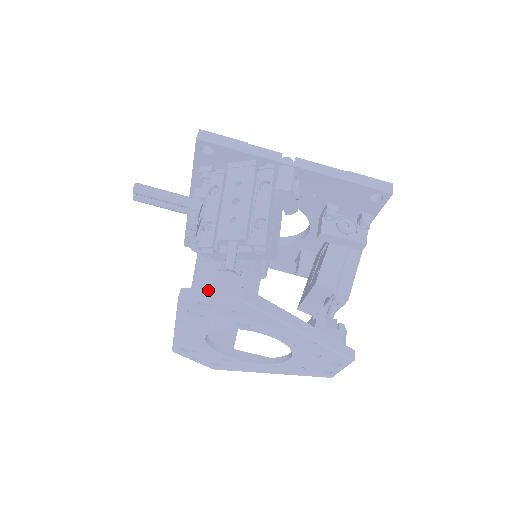
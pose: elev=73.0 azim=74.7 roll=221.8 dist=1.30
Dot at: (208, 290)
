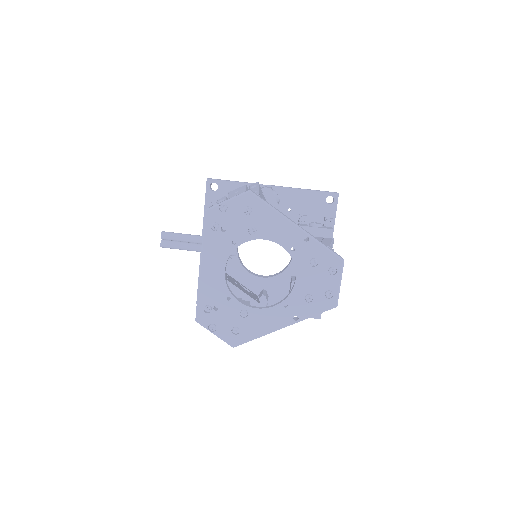
Dot at: (225, 200)
